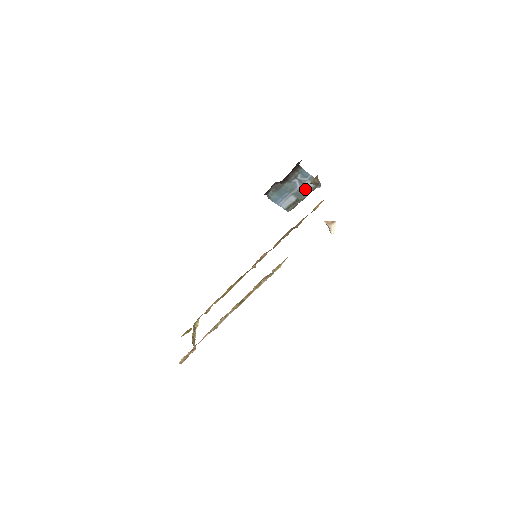
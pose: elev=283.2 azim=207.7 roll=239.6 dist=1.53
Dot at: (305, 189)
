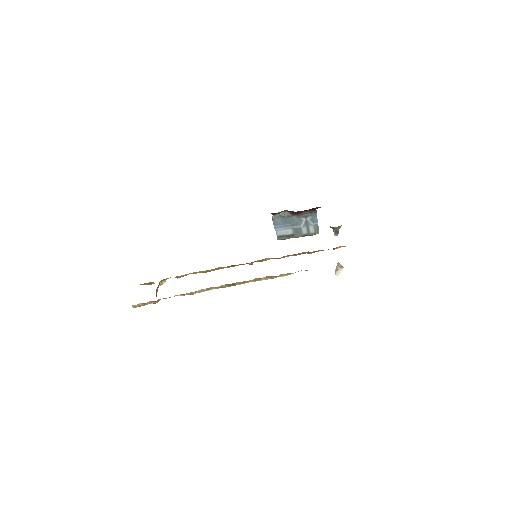
Dot at: (305, 231)
